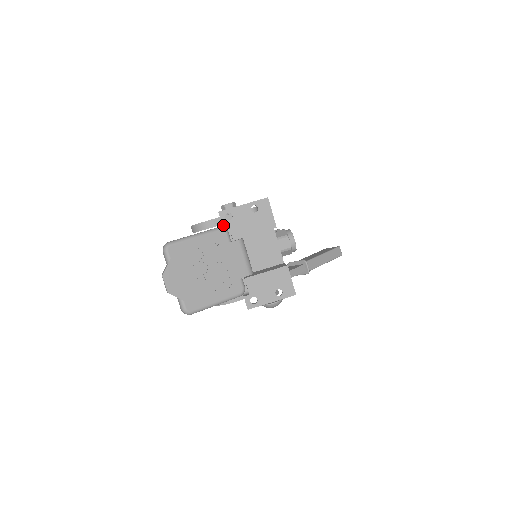
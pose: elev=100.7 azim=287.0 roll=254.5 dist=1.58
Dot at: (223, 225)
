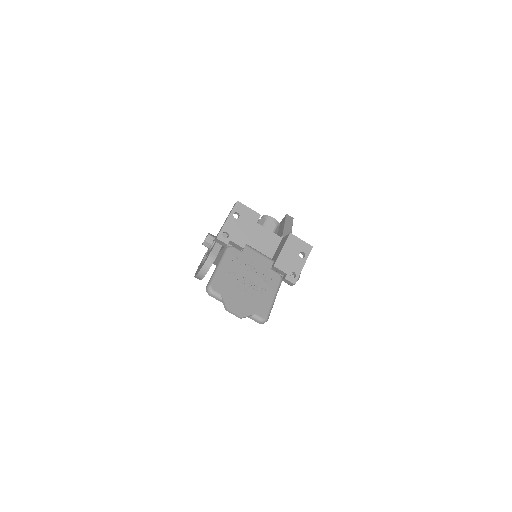
Dot at: (225, 246)
